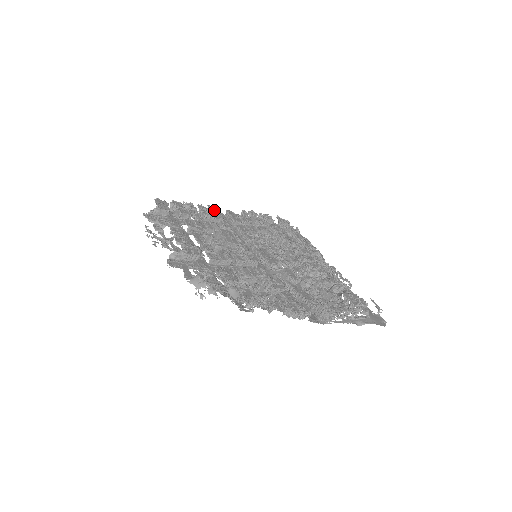
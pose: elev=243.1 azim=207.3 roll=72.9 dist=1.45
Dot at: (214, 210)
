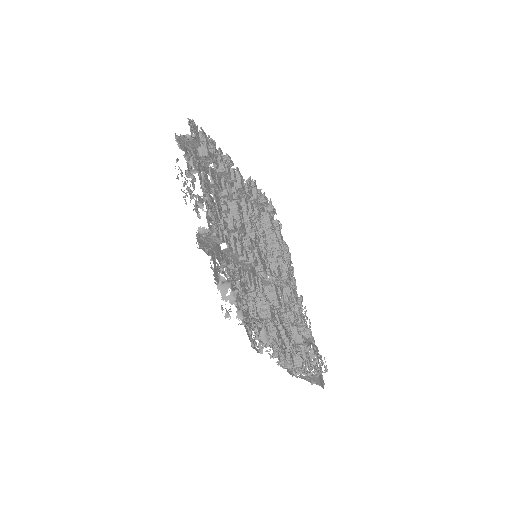
Dot at: (229, 163)
